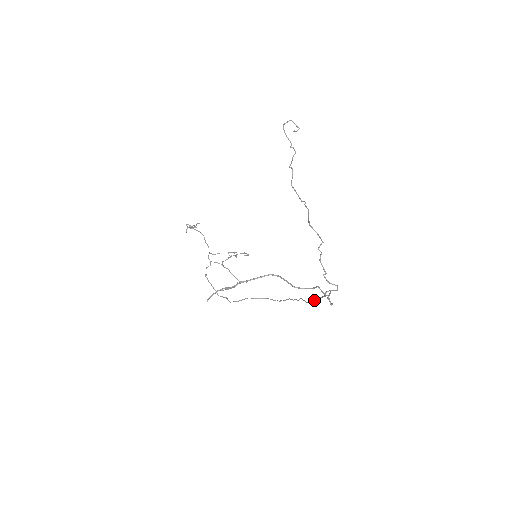
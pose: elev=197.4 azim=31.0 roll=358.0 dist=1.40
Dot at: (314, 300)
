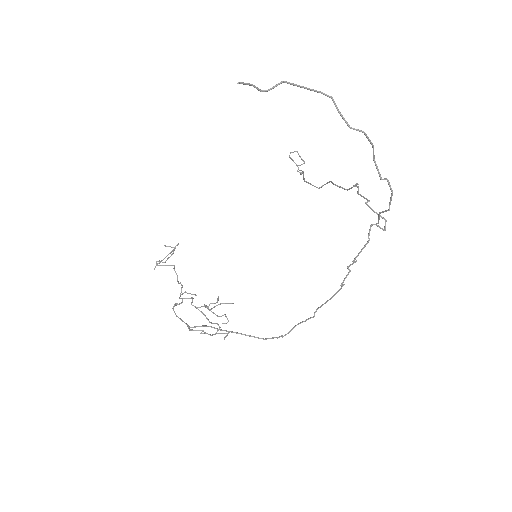
Dot at: (346, 275)
